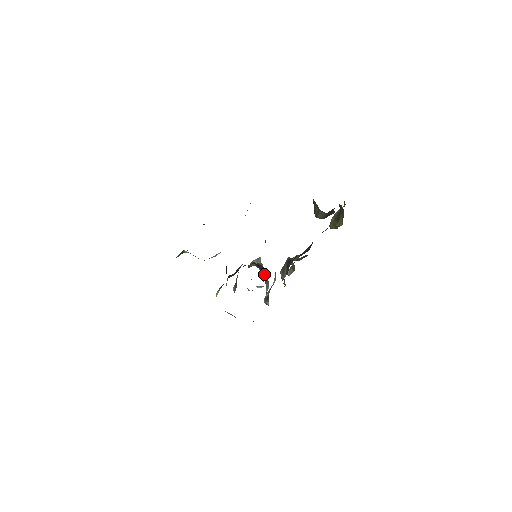
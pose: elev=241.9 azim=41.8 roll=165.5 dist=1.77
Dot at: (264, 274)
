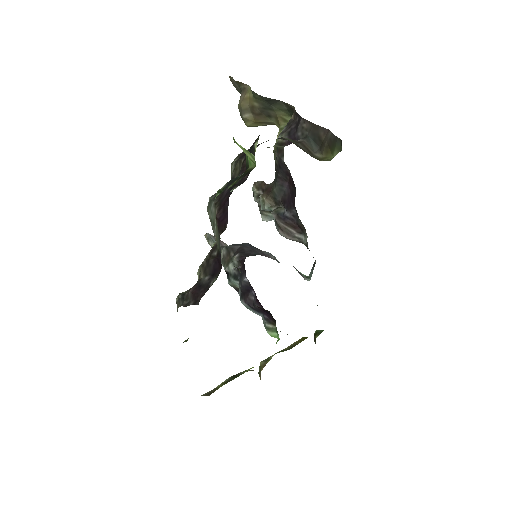
Dot at: (258, 252)
